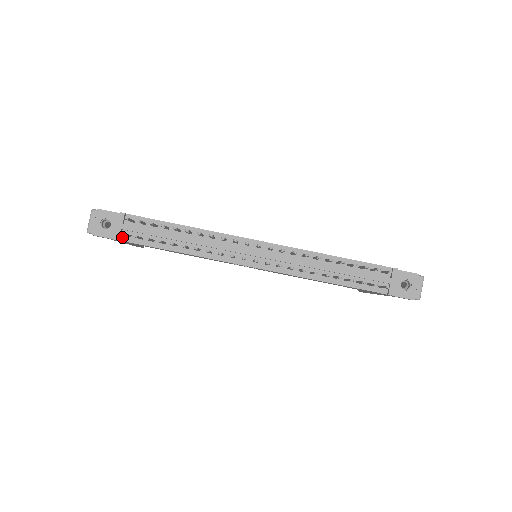
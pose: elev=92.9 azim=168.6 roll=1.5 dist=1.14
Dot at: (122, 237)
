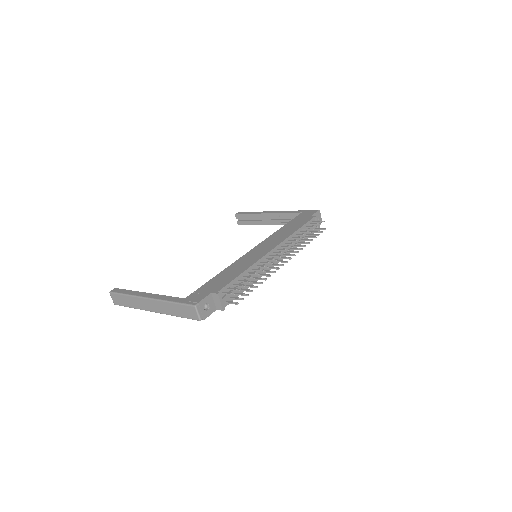
Dot at: (223, 306)
